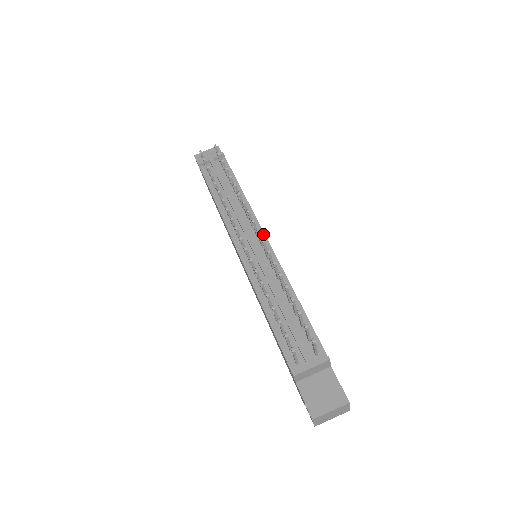
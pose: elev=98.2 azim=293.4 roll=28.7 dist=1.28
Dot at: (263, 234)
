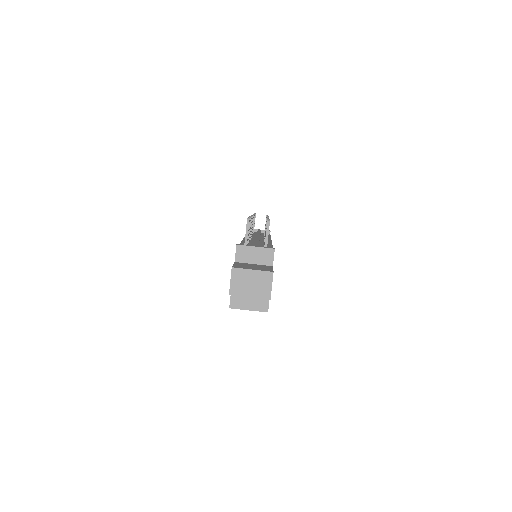
Dot at: (270, 240)
